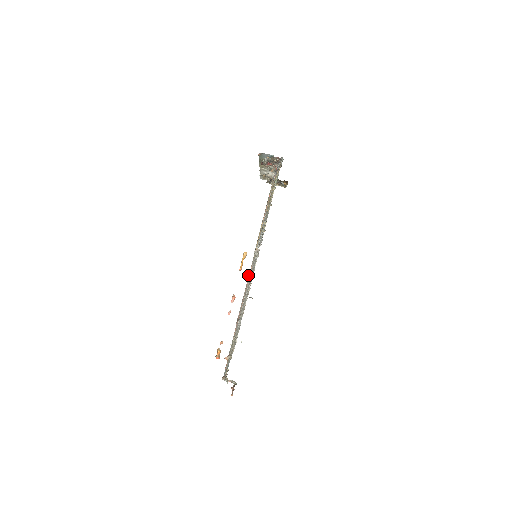
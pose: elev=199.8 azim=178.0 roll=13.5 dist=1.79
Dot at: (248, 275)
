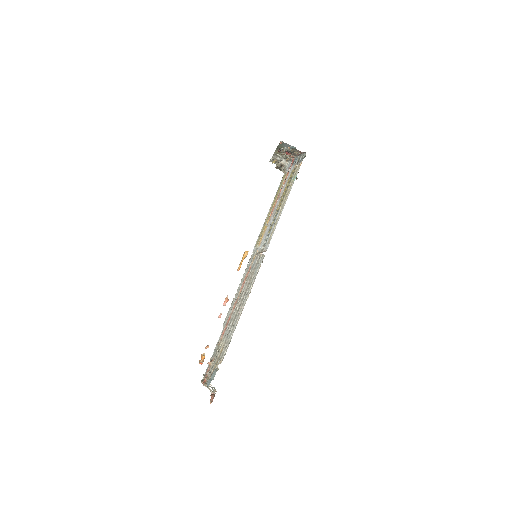
Dot at: (243, 274)
